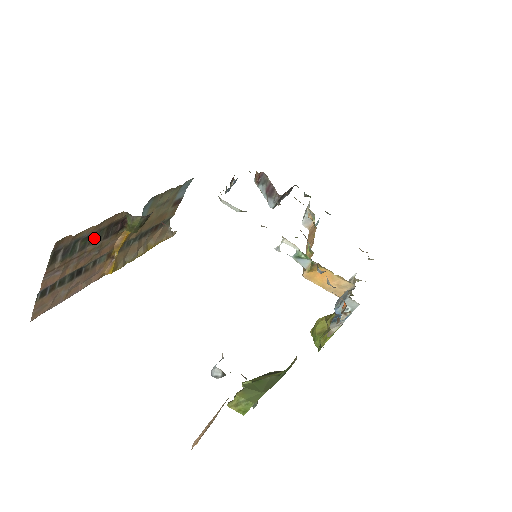
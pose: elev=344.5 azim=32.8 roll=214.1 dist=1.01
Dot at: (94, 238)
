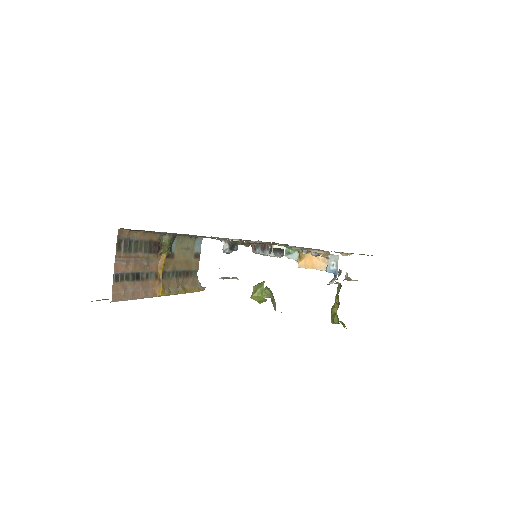
Dot at: (142, 247)
